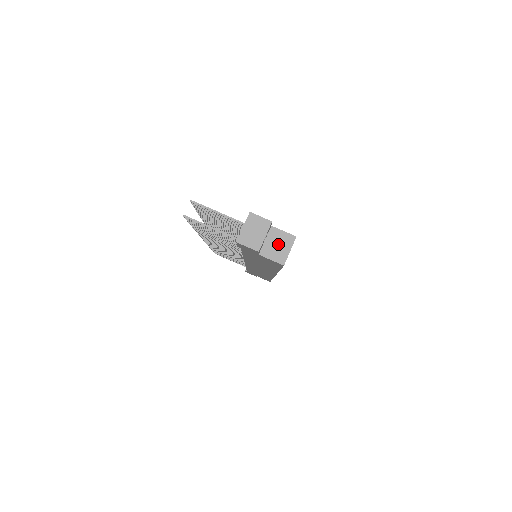
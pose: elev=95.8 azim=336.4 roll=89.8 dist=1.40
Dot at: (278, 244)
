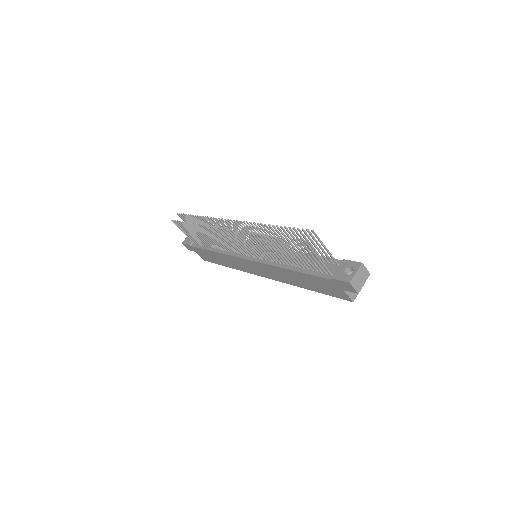
Dot at: occluded
